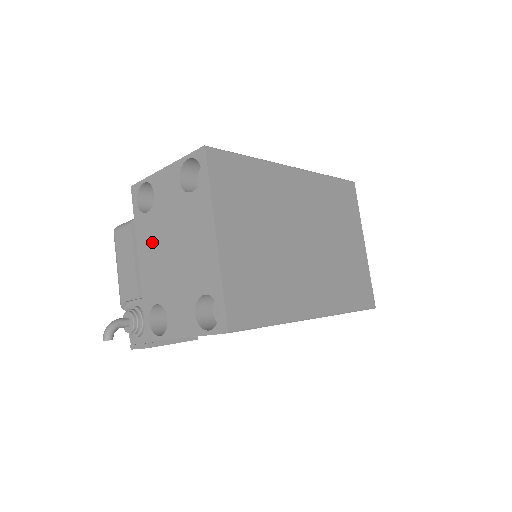
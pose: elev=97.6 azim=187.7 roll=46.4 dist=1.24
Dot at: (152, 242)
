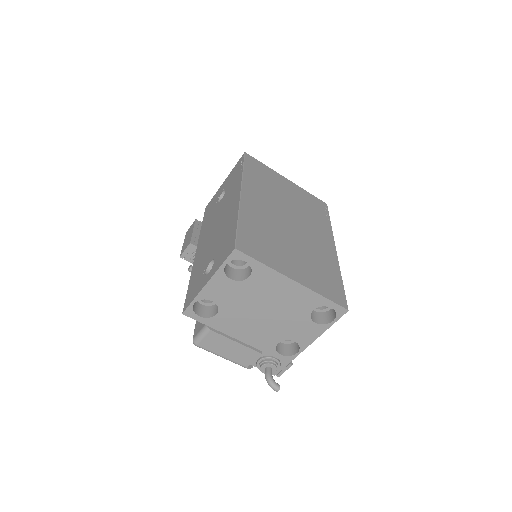
Dot at: (240, 323)
